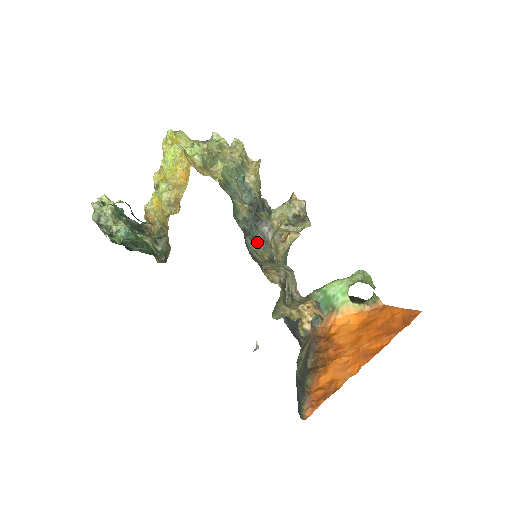
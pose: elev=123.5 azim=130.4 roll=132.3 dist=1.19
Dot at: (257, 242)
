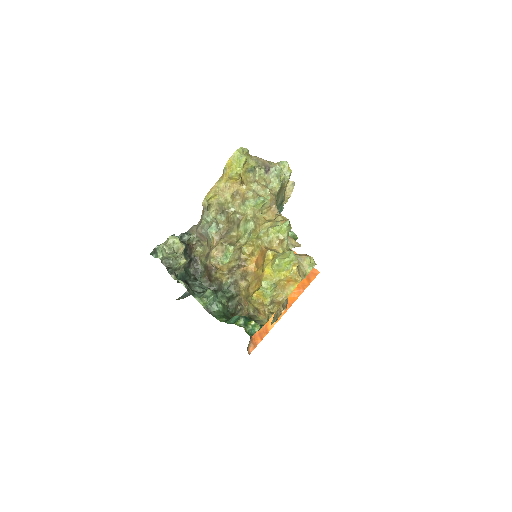
Dot at: occluded
